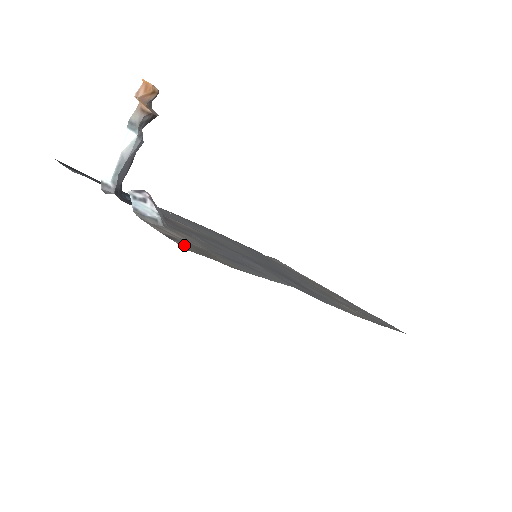
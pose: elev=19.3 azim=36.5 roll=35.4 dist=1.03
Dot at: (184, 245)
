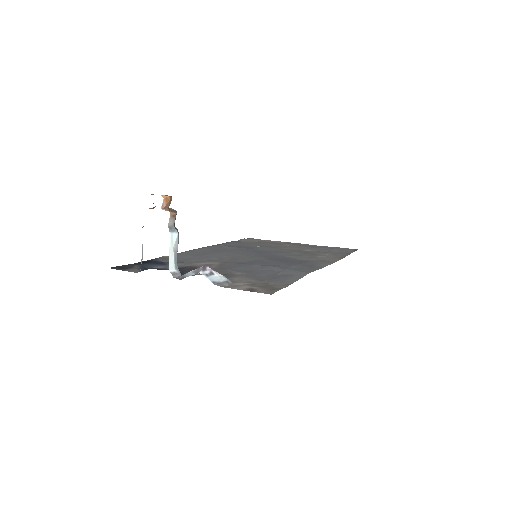
Dot at: (263, 291)
